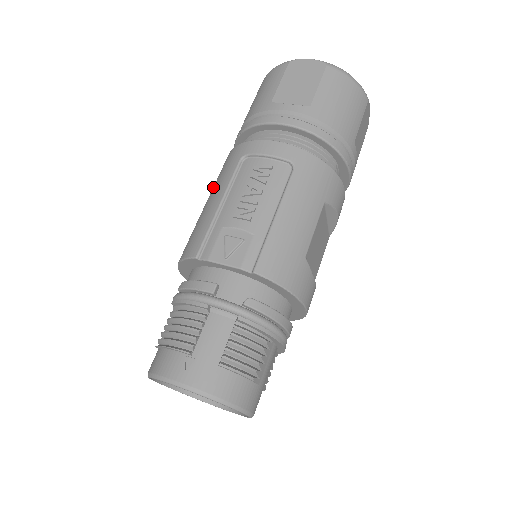
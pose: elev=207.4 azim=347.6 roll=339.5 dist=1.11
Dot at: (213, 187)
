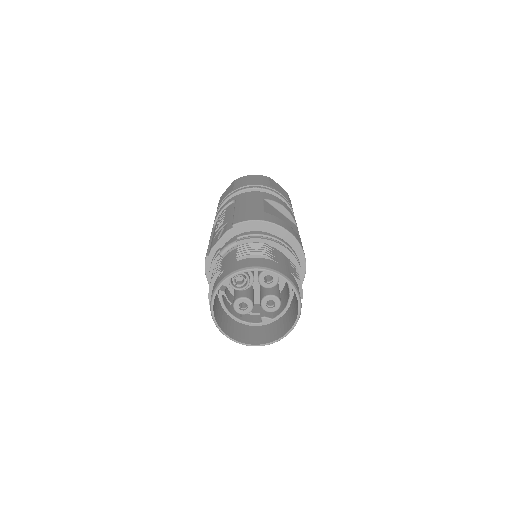
Dot at: occluded
